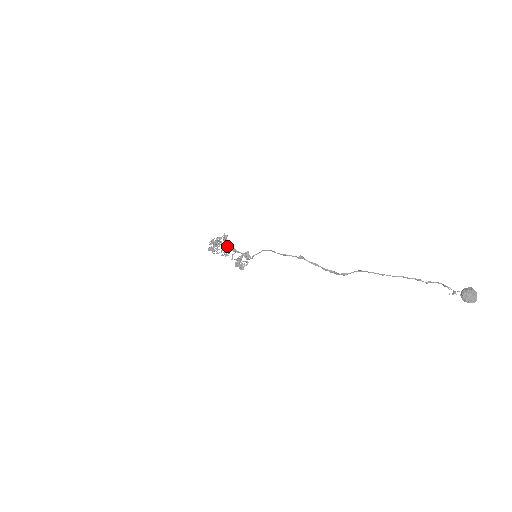
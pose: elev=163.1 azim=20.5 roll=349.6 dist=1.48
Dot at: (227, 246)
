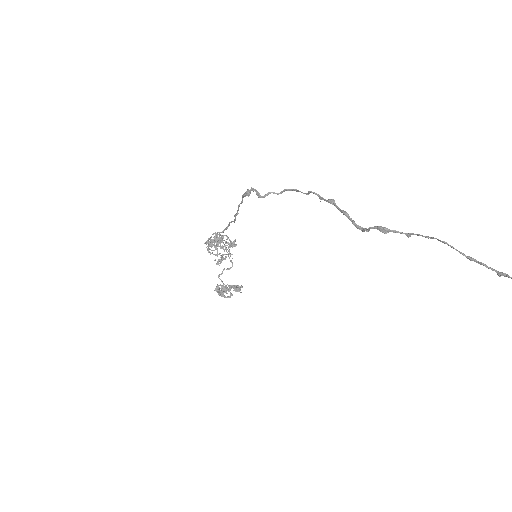
Dot at: occluded
